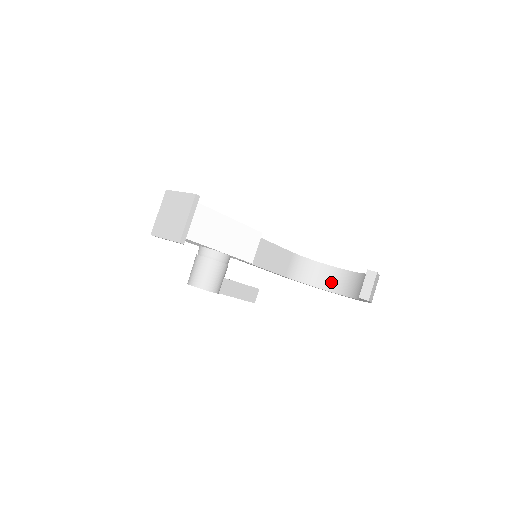
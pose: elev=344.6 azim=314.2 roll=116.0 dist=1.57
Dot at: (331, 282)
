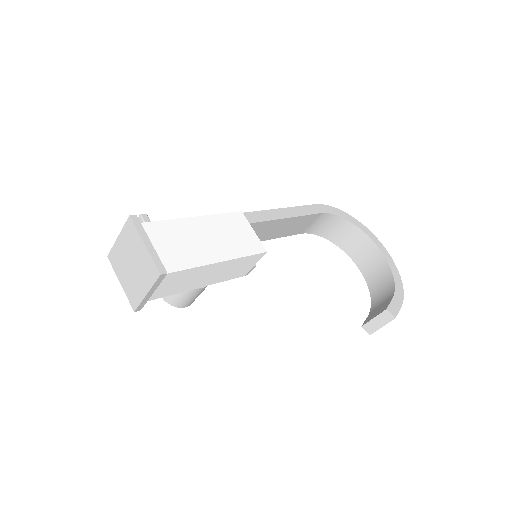
Dot at: (355, 249)
